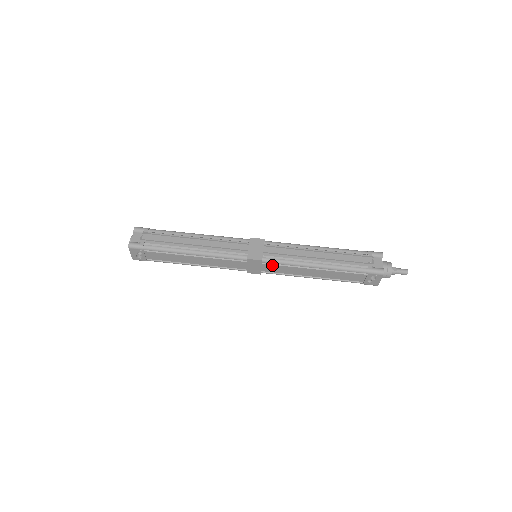
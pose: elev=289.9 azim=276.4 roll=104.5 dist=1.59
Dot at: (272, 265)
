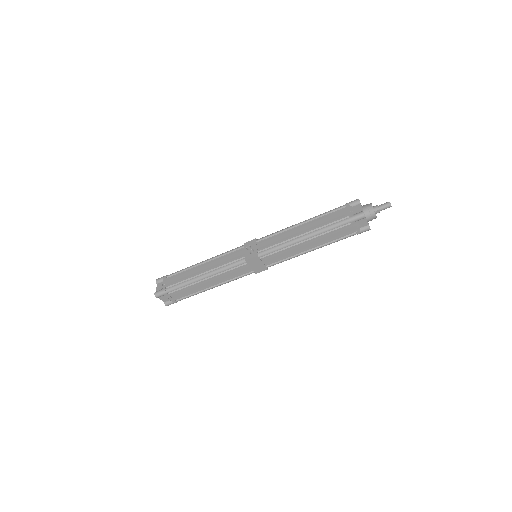
Dot at: occluded
